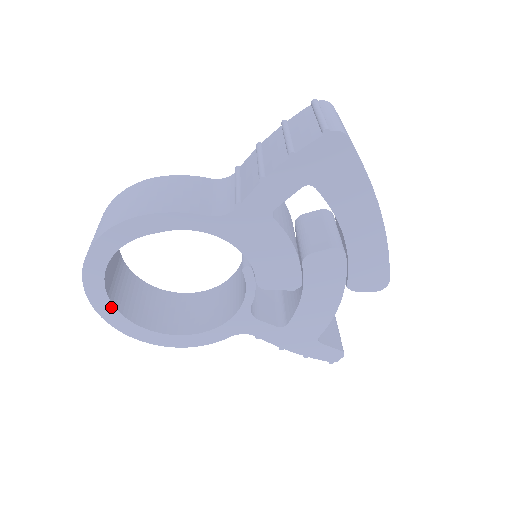
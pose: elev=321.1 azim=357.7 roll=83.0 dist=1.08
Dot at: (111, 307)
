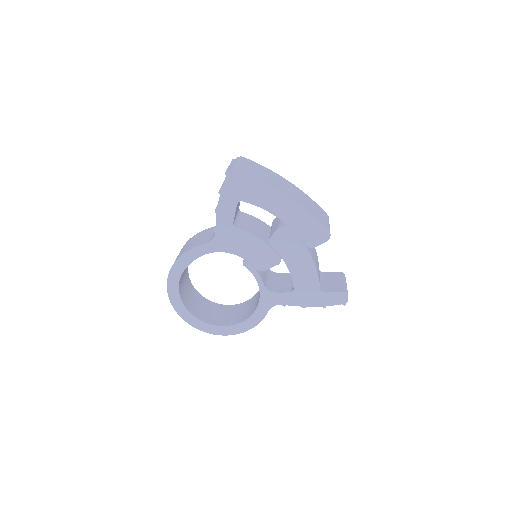
Dot at: (196, 319)
